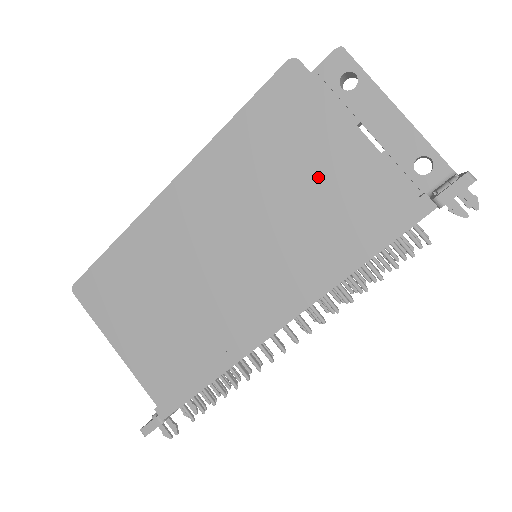
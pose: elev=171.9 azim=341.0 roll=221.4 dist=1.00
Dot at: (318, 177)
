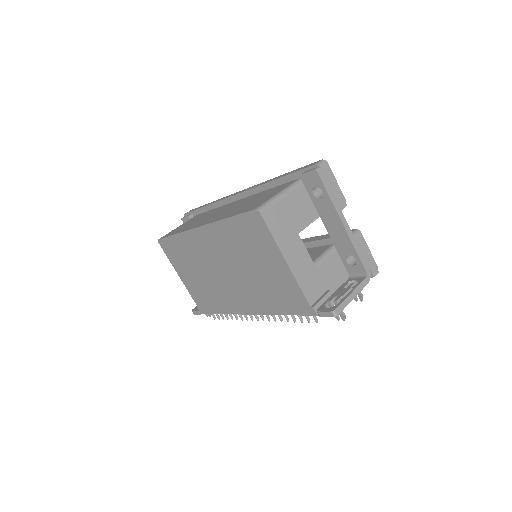
Dot at: (267, 270)
